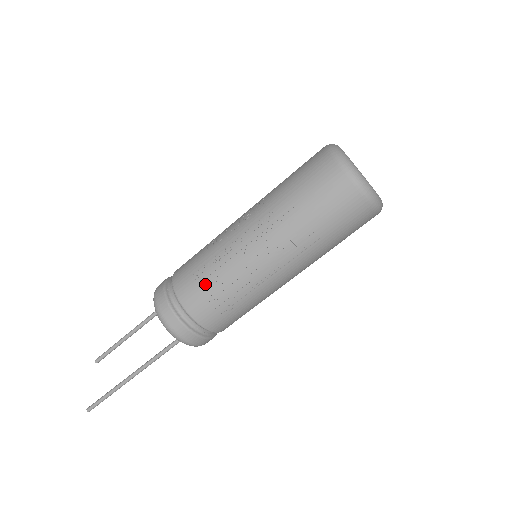
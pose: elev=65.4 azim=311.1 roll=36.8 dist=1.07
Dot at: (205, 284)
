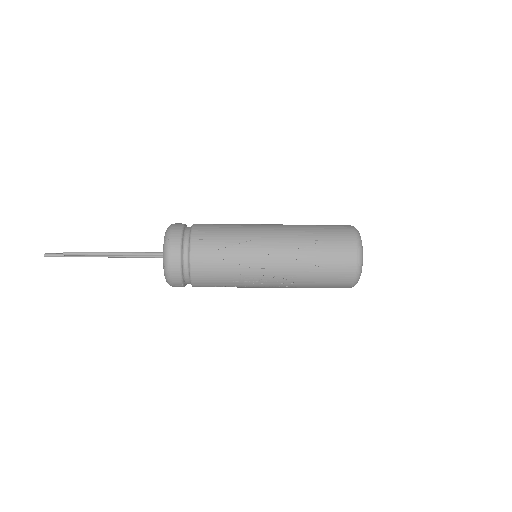
Dot at: occluded
